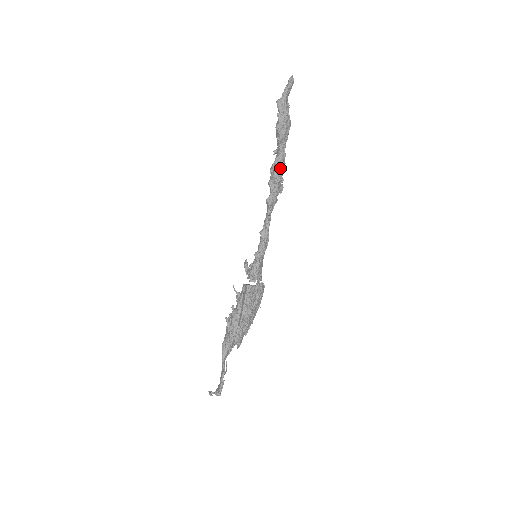
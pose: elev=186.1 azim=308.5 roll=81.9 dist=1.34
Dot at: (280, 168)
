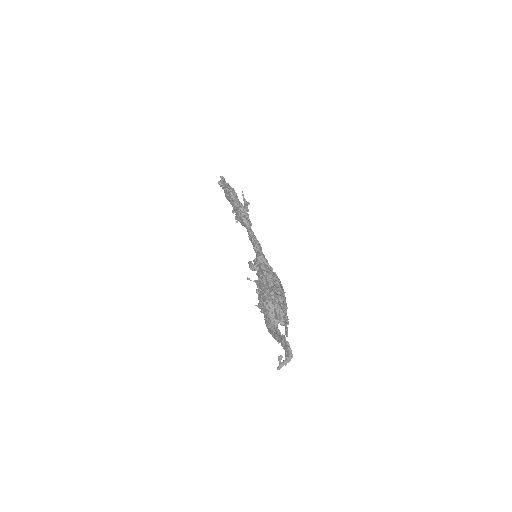
Dot at: occluded
